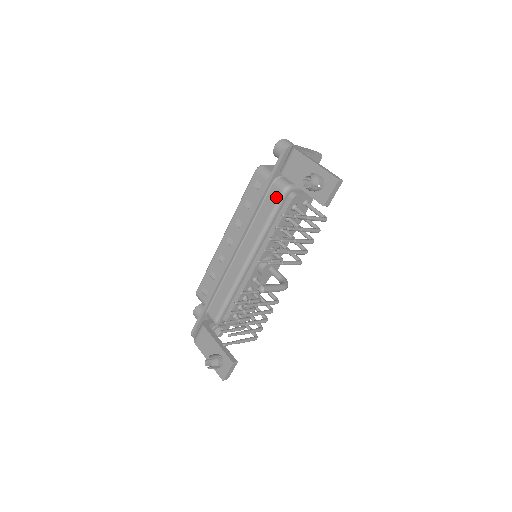
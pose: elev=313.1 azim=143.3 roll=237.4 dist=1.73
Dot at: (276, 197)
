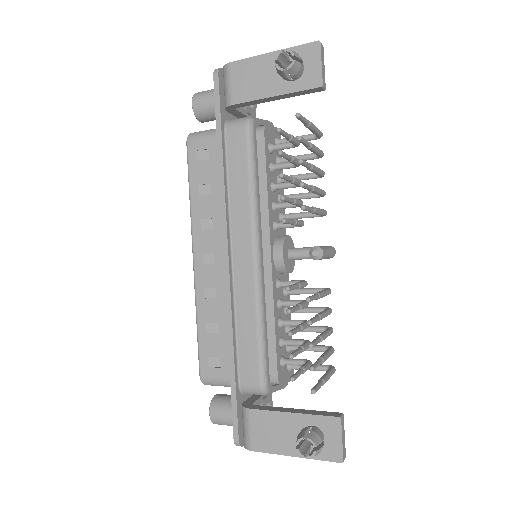
Dot at: (242, 141)
